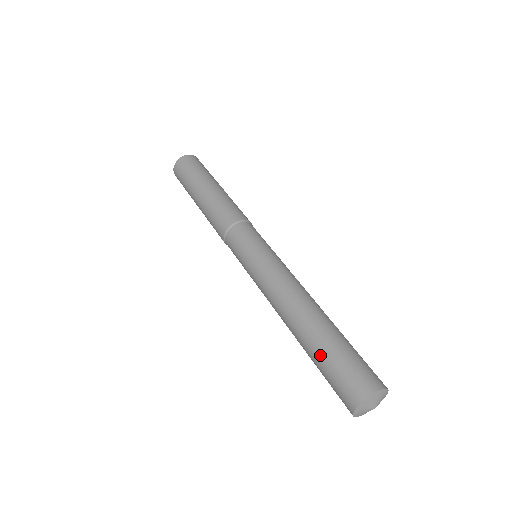
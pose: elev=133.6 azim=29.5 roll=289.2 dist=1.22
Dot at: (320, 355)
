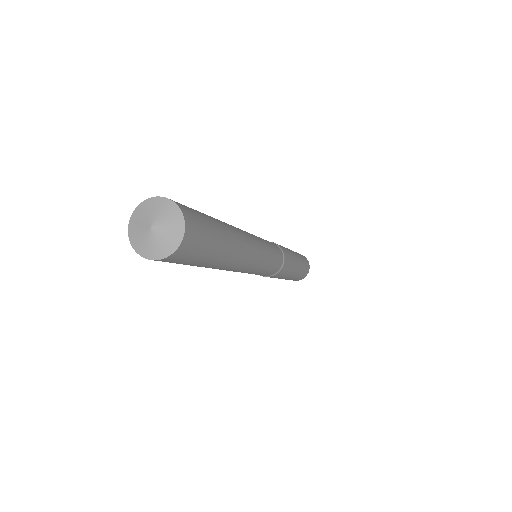
Dot at: occluded
